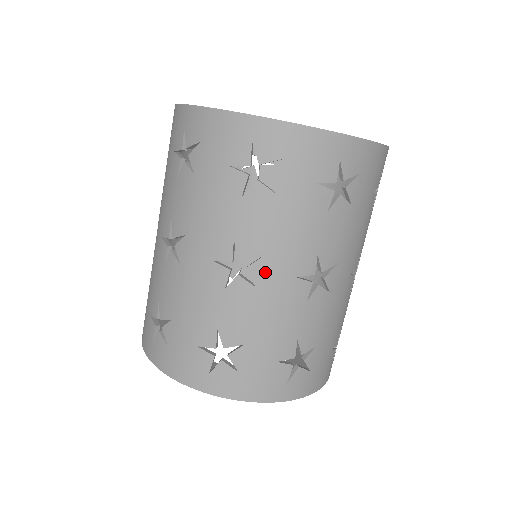
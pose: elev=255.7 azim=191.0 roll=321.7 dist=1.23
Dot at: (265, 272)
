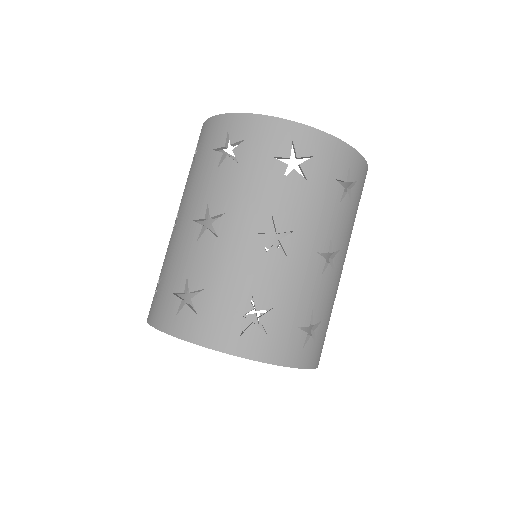
Dot at: (295, 244)
